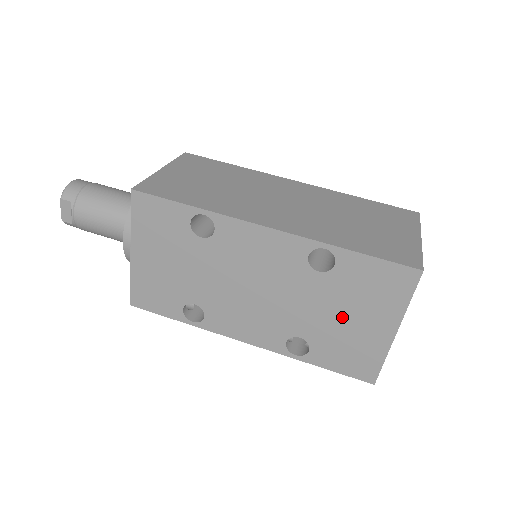
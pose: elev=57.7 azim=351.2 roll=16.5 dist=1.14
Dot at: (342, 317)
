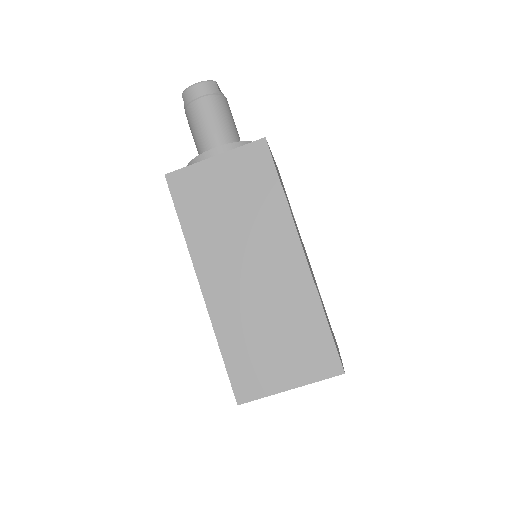
Dot at: occluded
